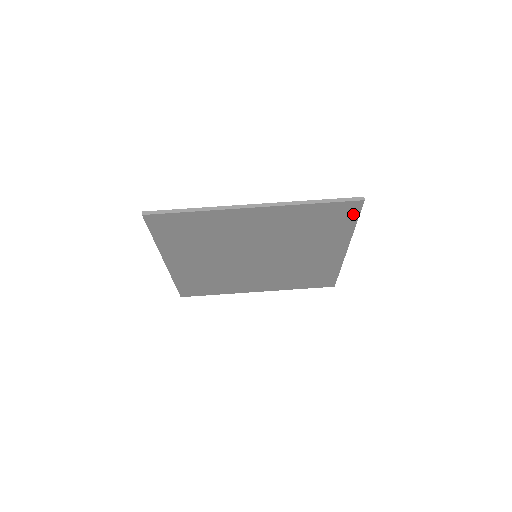
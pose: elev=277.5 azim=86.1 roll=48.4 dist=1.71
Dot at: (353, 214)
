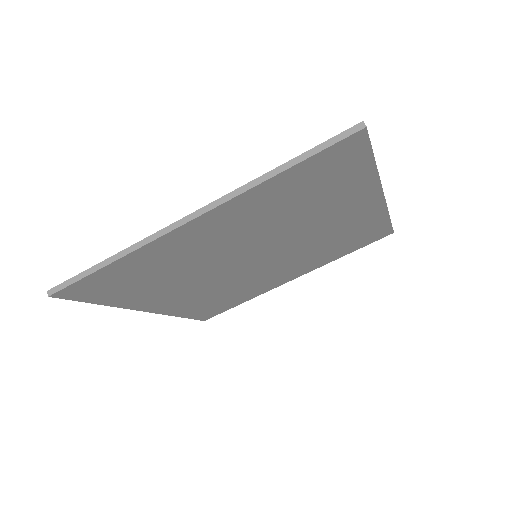
Dot at: (360, 153)
